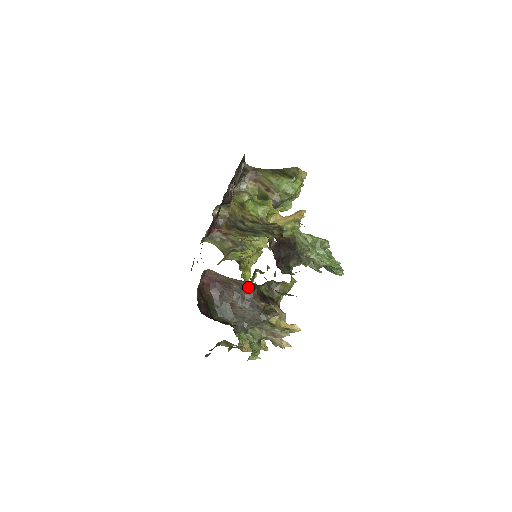
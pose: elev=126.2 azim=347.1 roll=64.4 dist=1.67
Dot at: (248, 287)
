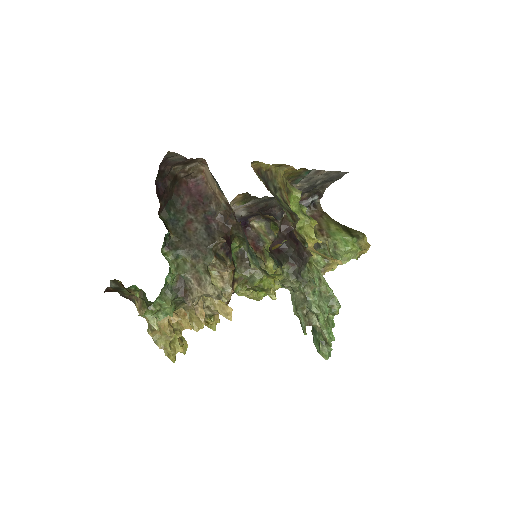
Dot at: (224, 217)
